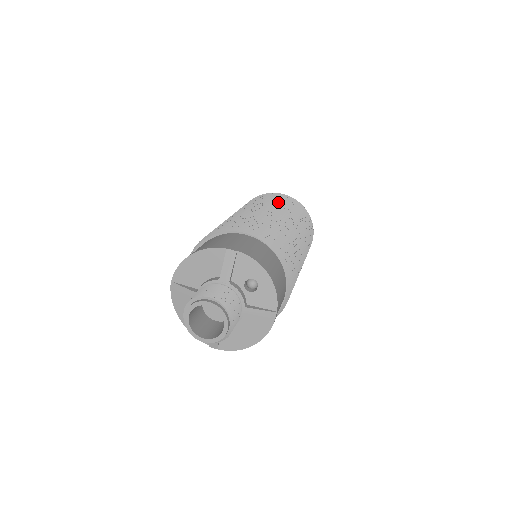
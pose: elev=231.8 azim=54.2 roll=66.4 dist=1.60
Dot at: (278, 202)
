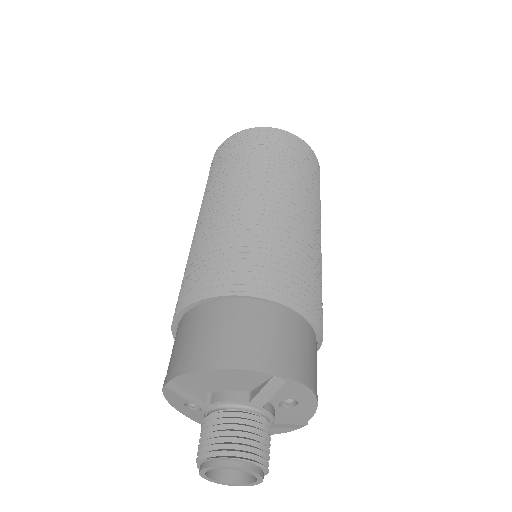
Dot at: (297, 170)
